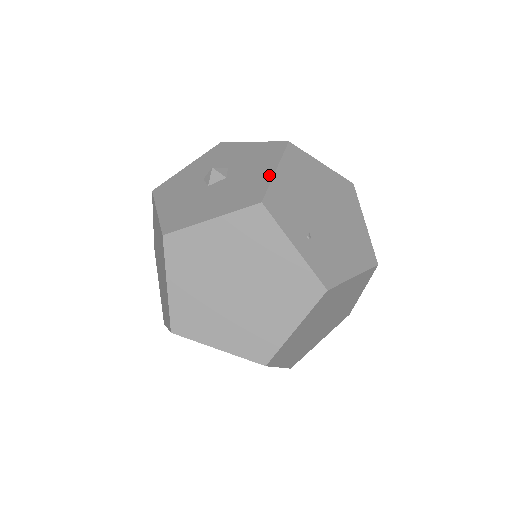
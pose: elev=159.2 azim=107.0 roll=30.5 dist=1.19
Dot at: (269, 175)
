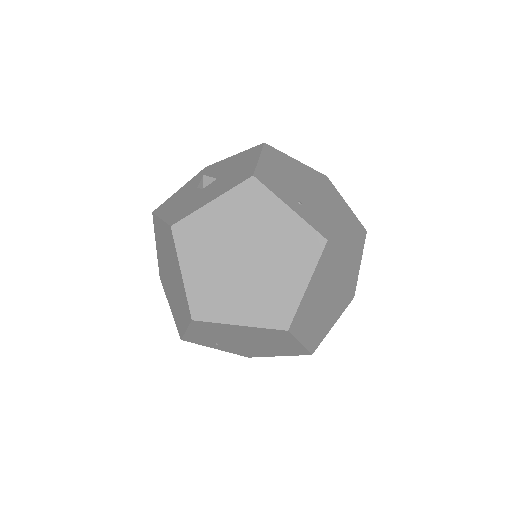
Dot at: (254, 162)
